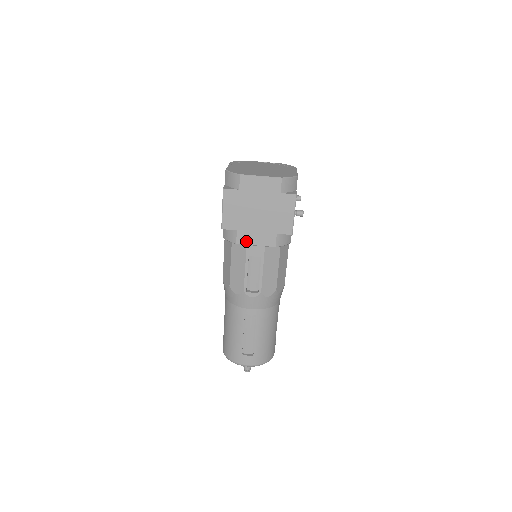
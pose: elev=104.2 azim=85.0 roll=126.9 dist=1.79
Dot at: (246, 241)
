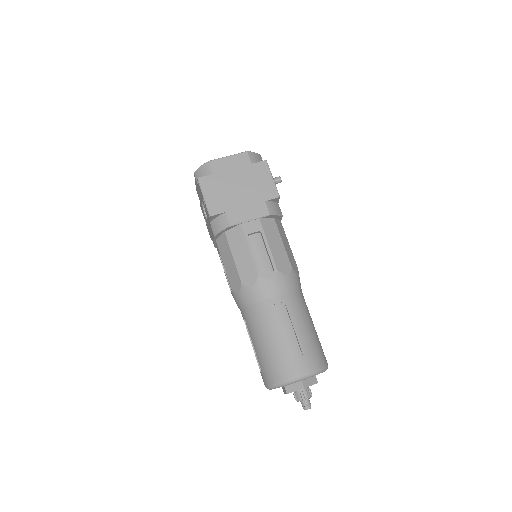
Dot at: (239, 219)
